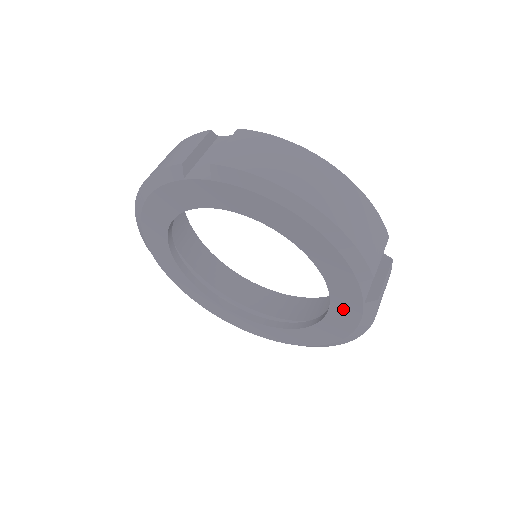
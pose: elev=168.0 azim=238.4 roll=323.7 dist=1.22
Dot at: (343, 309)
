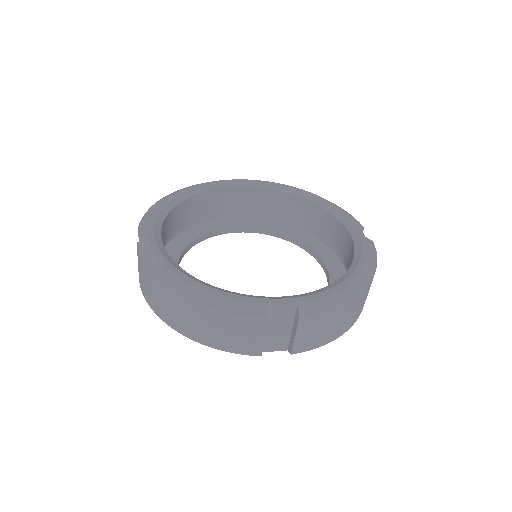
Dot at: occluded
